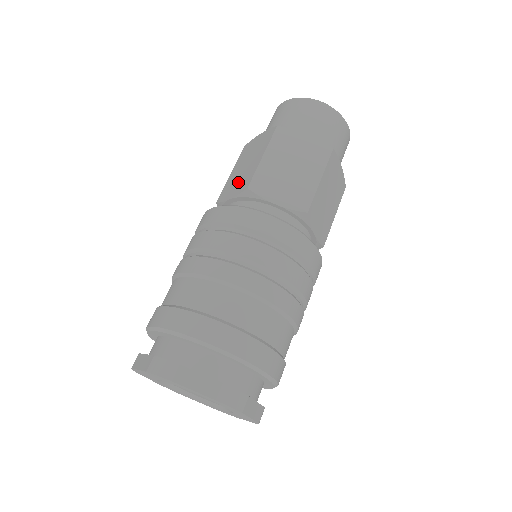
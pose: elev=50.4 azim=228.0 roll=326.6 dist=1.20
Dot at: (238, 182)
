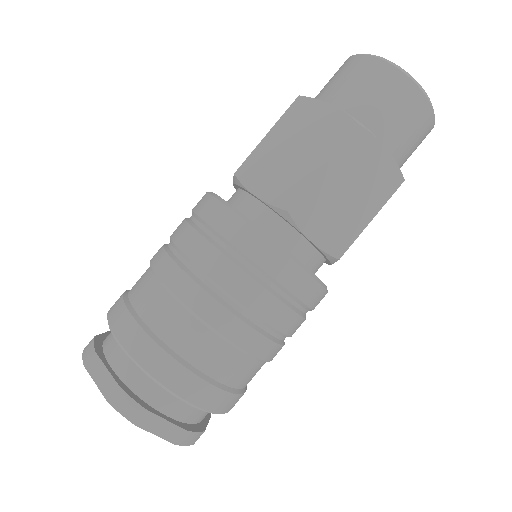
Dot at: (275, 176)
